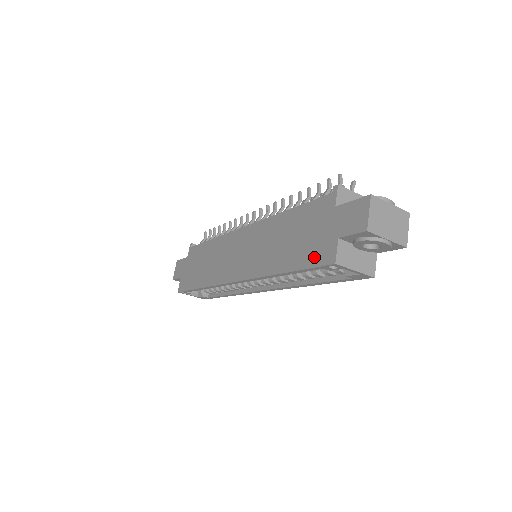
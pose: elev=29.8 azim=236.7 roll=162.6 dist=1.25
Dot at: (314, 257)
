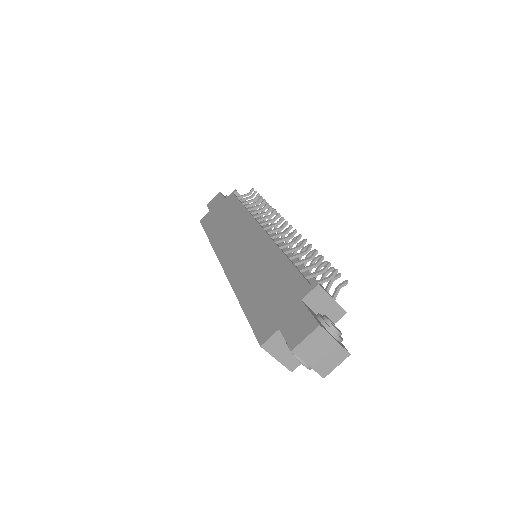
Dot at: (259, 321)
